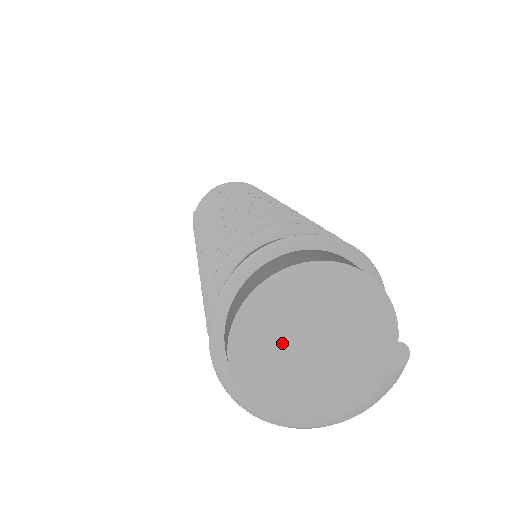
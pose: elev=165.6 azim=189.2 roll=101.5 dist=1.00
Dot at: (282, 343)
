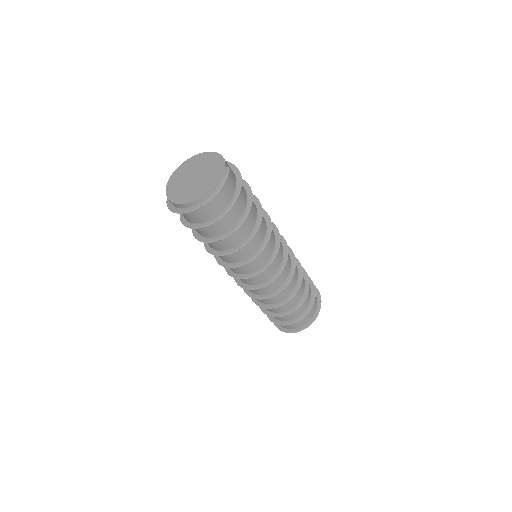
Dot at: (184, 179)
